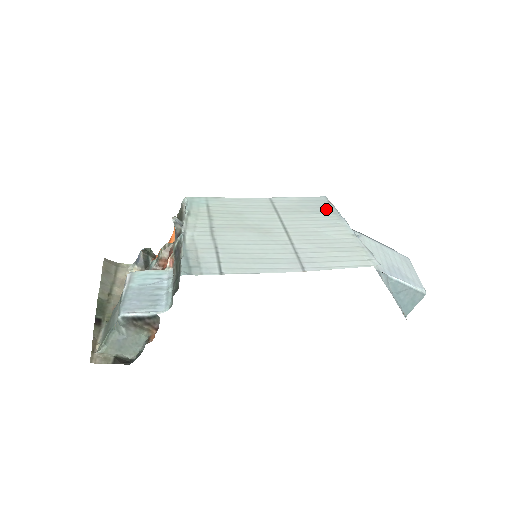
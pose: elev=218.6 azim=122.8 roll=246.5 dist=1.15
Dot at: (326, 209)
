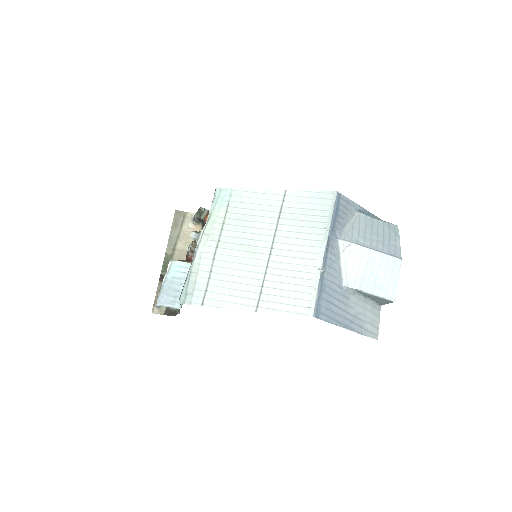
Dot at: (322, 219)
